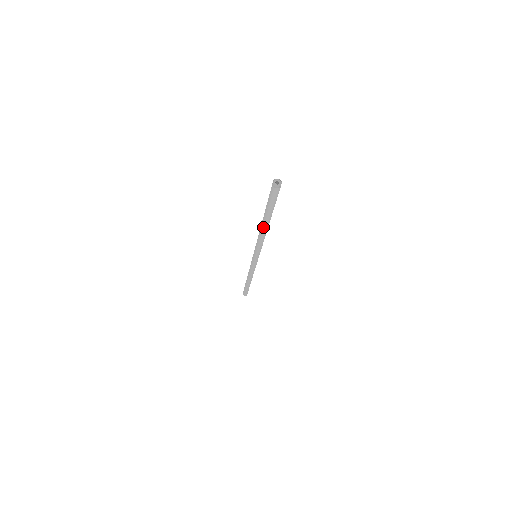
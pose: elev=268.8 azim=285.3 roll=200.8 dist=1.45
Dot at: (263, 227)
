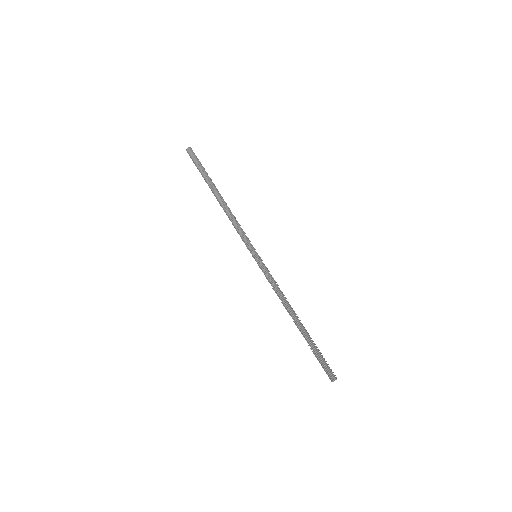
Dot at: (218, 196)
